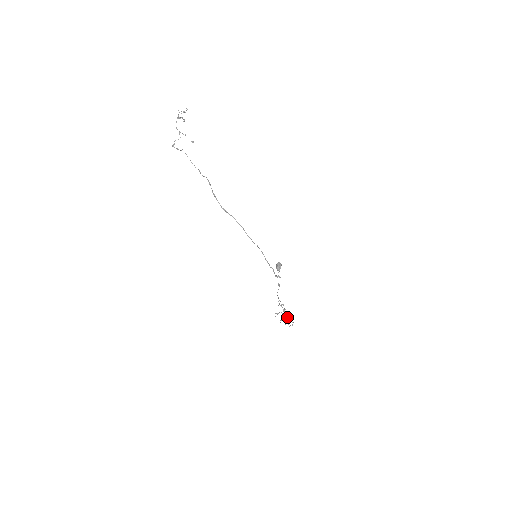
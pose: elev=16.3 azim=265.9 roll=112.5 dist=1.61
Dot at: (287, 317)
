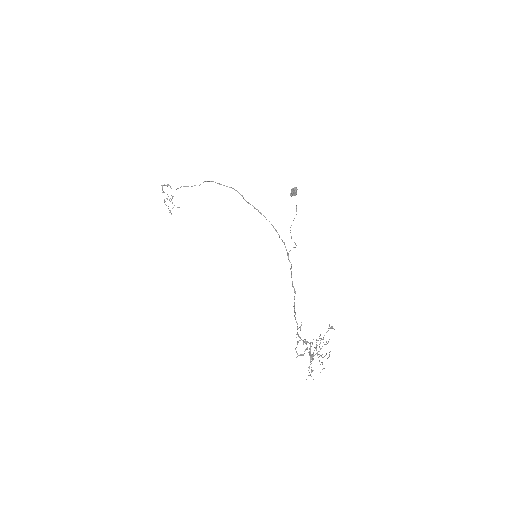
Dot at: occluded
